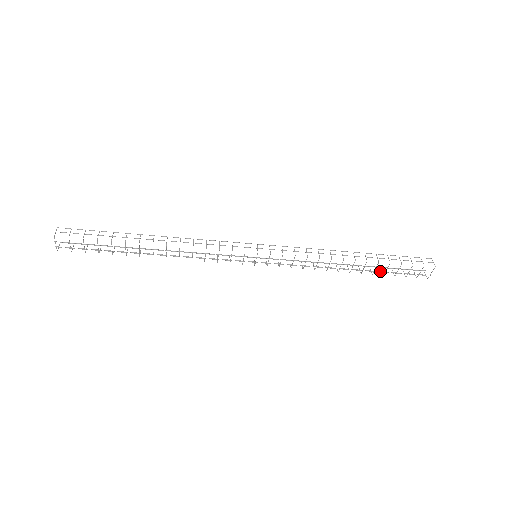
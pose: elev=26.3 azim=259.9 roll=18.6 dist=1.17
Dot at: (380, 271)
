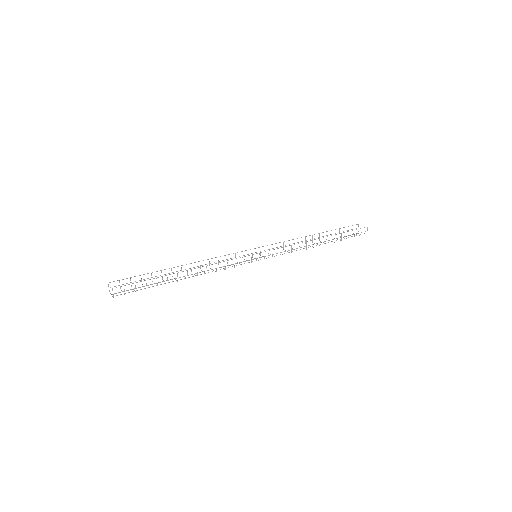
Dot at: occluded
